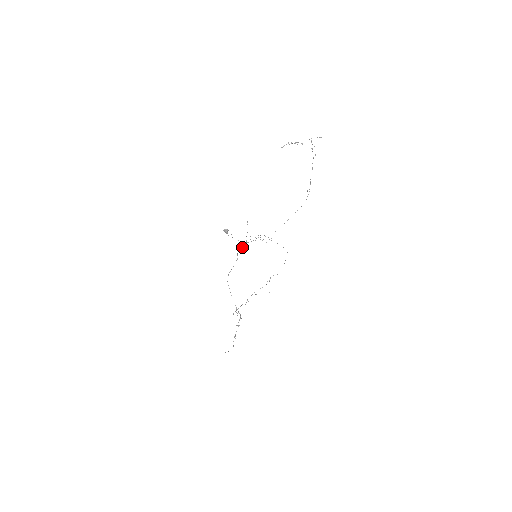
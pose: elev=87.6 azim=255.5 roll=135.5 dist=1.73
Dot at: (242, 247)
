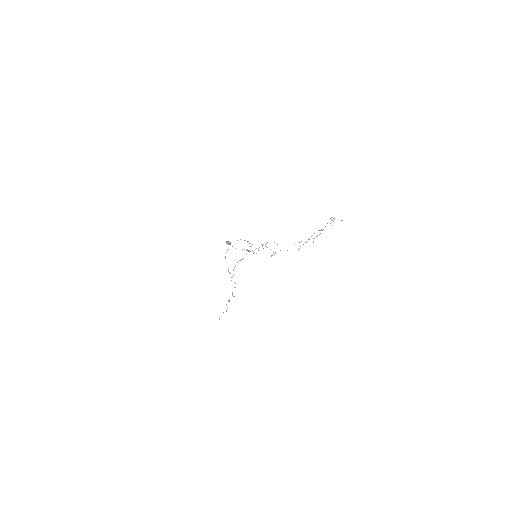
Dot at: occluded
